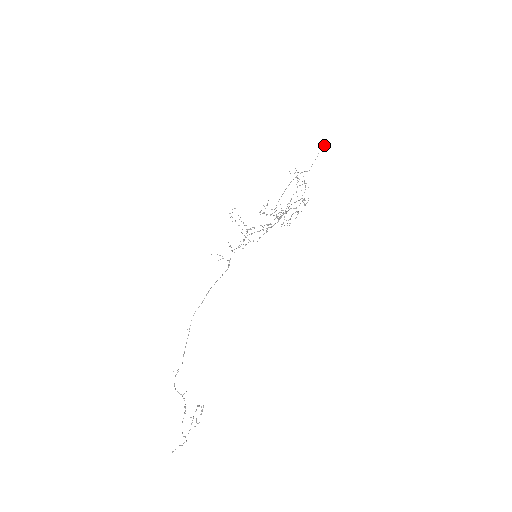
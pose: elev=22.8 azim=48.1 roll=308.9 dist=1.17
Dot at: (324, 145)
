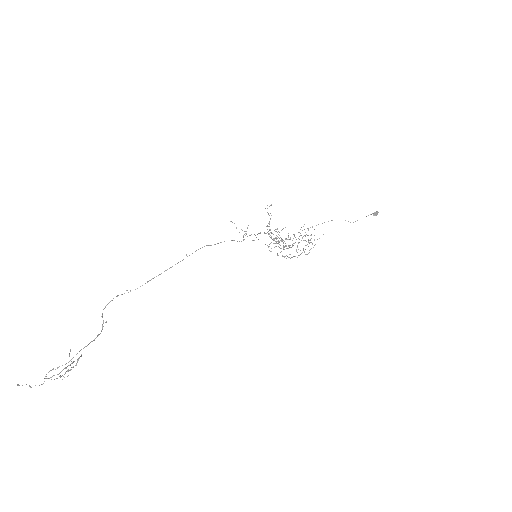
Dot at: (374, 214)
